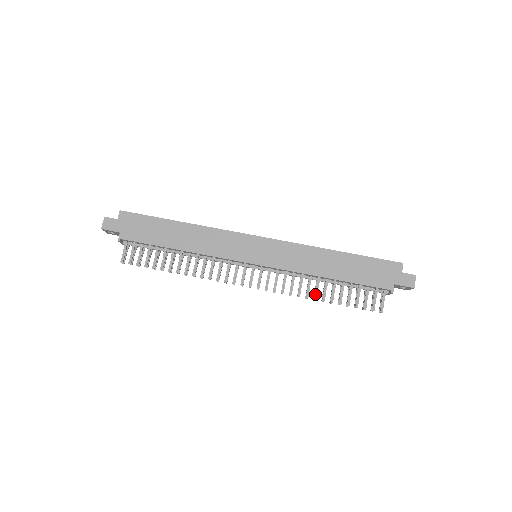
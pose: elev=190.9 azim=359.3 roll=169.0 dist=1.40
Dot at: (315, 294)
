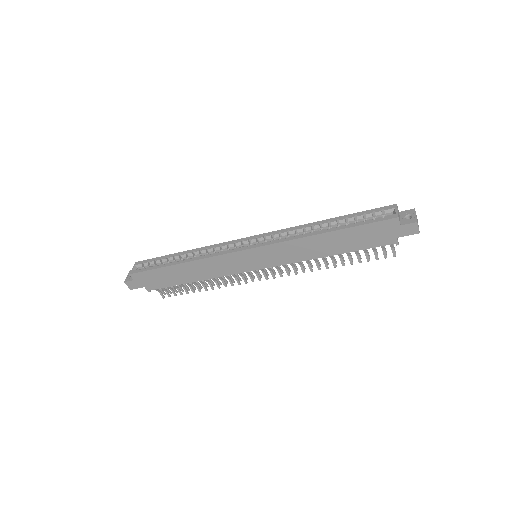
Dot at: (325, 265)
